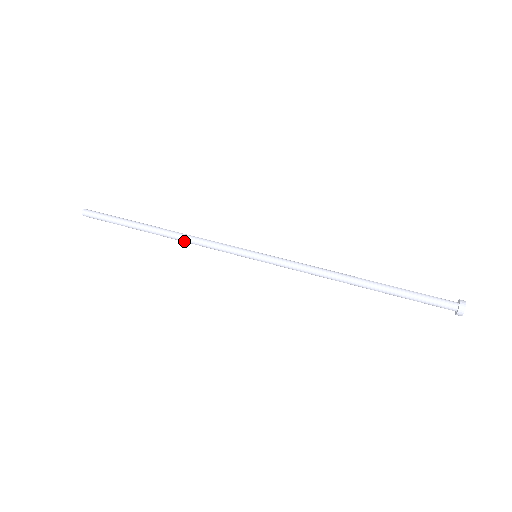
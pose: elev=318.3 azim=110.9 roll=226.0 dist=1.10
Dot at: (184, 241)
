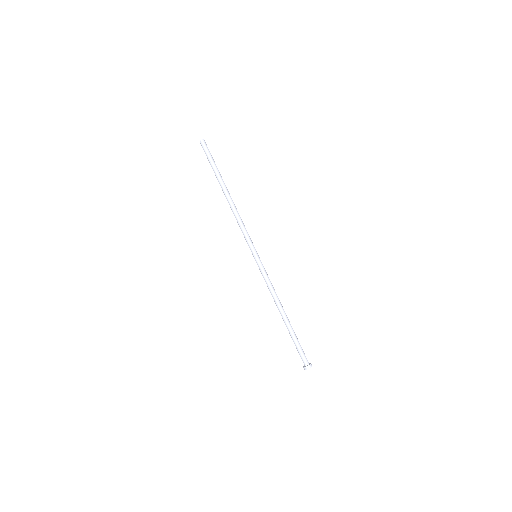
Dot at: (233, 213)
